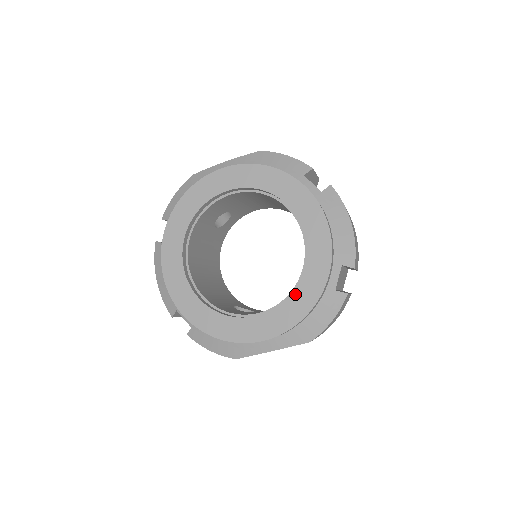
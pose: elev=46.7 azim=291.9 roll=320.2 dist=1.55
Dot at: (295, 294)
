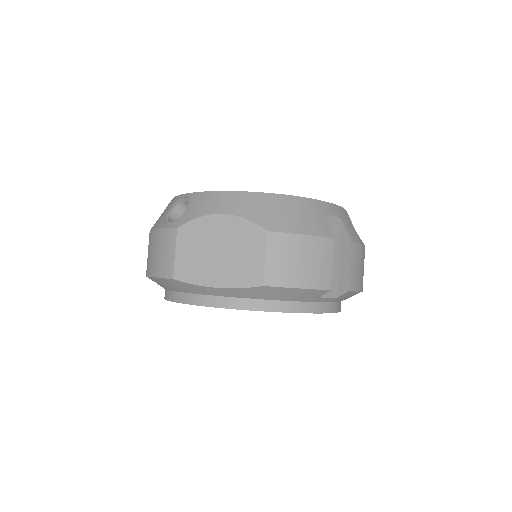
Dot at: occluded
